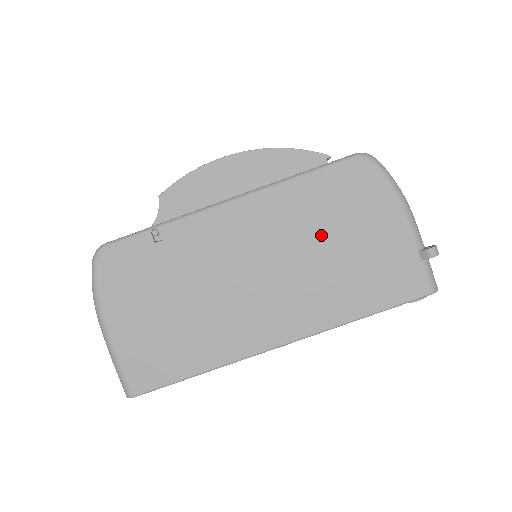
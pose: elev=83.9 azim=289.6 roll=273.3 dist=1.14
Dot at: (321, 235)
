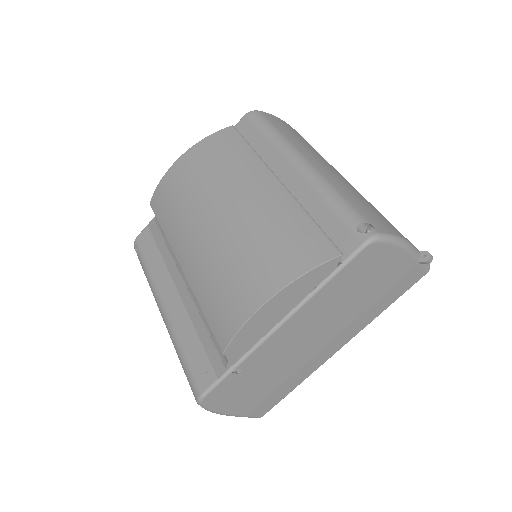
Dot at: (351, 298)
